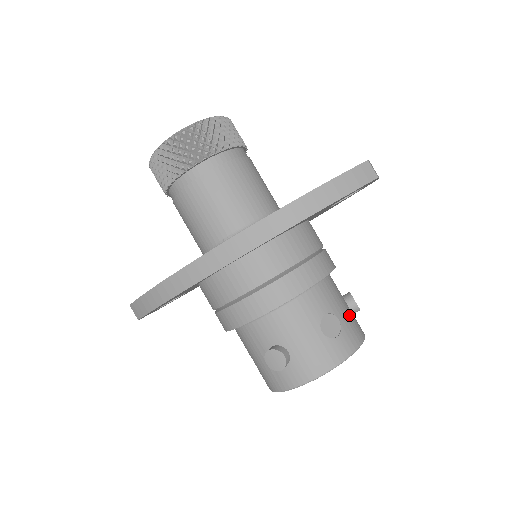
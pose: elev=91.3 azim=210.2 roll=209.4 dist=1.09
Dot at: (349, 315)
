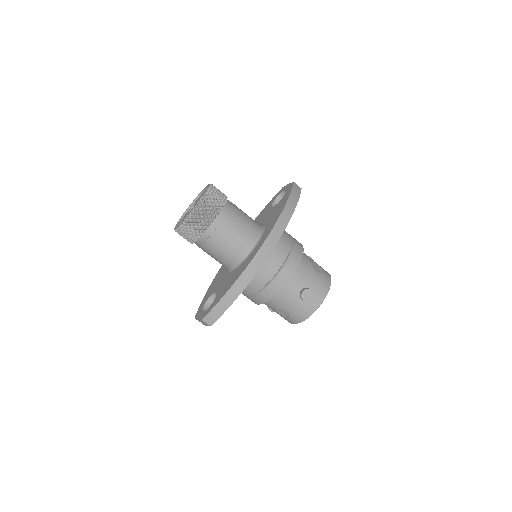
Dot at: occluded
